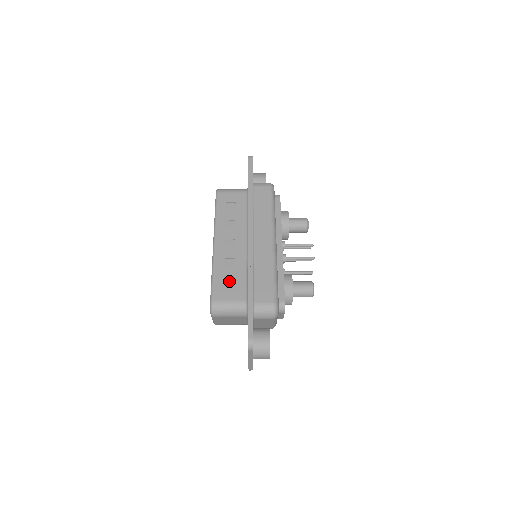
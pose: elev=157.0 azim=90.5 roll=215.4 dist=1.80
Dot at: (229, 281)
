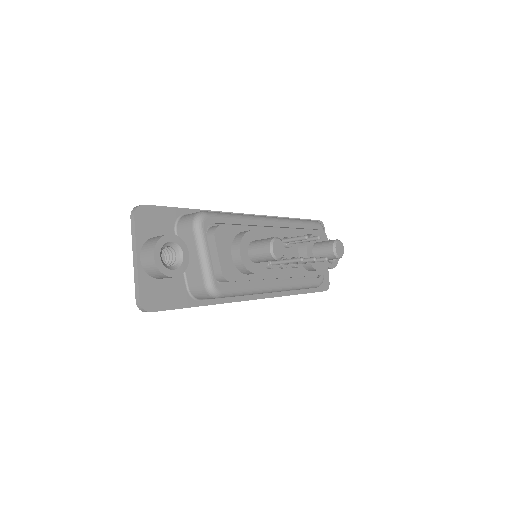
Dot at: occluded
